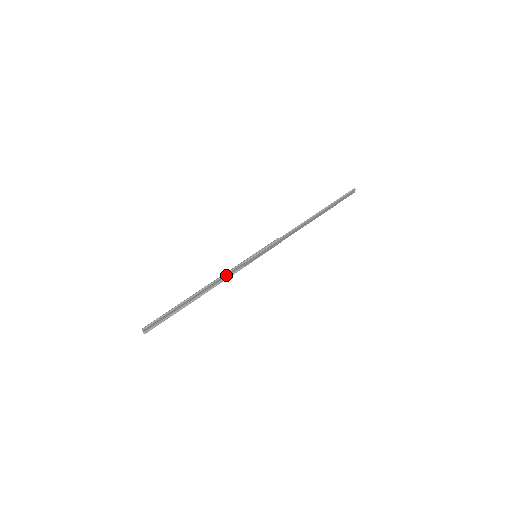
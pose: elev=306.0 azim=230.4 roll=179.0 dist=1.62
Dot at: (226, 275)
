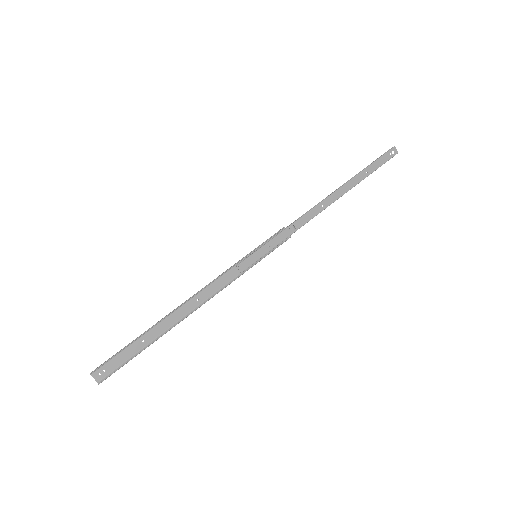
Dot at: (214, 288)
